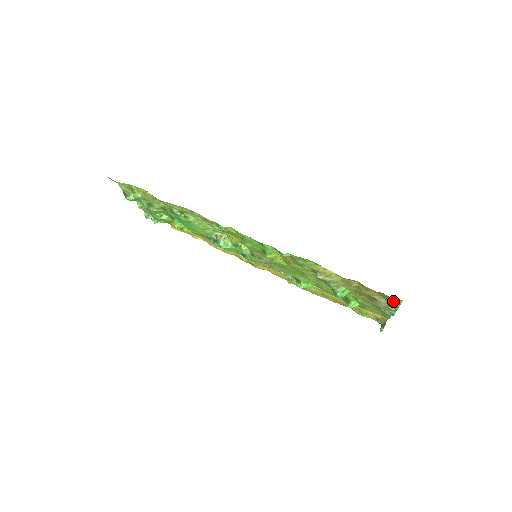
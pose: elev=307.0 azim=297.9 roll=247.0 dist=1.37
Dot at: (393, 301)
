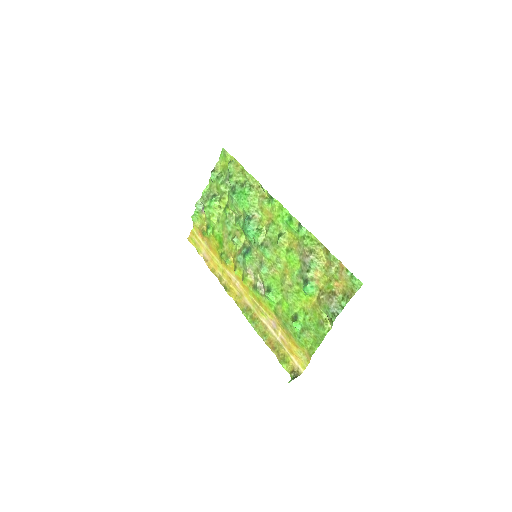
Dot at: (351, 292)
